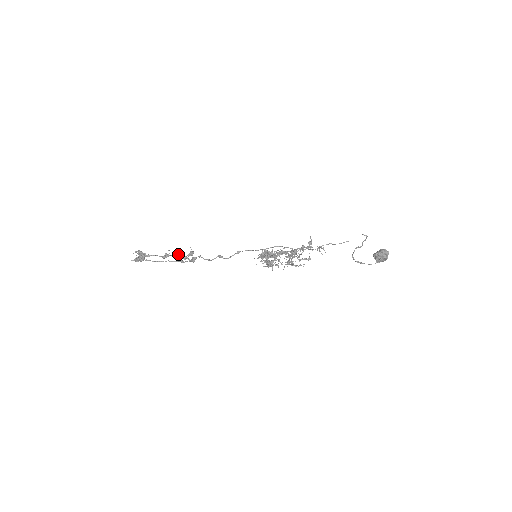
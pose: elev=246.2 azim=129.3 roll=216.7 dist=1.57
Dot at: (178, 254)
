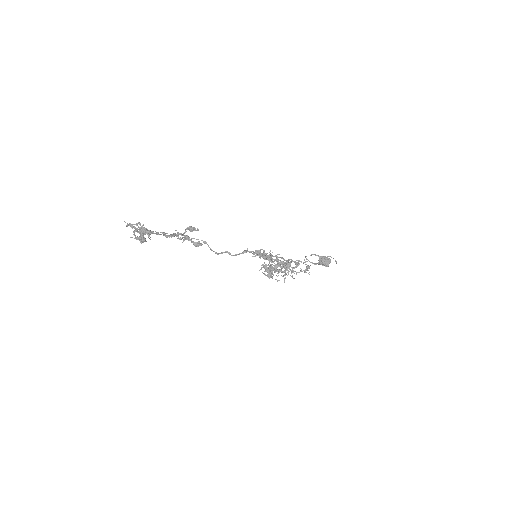
Dot at: (183, 234)
